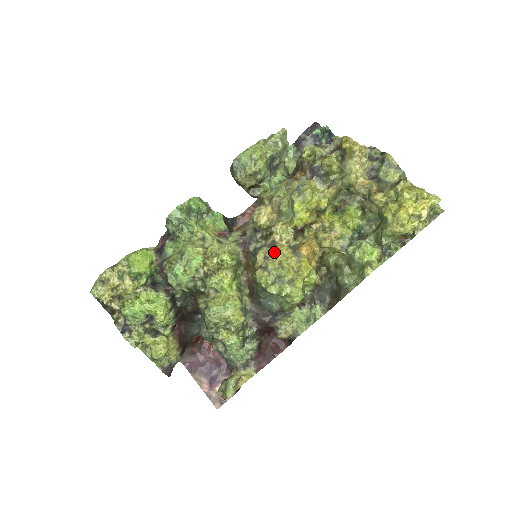
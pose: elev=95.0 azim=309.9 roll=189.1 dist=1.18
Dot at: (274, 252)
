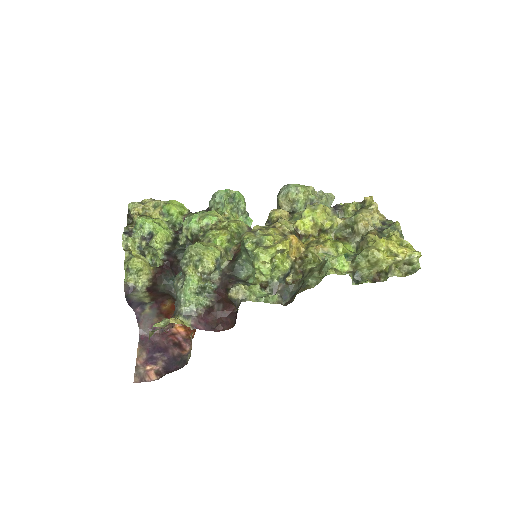
Dot at: (269, 228)
